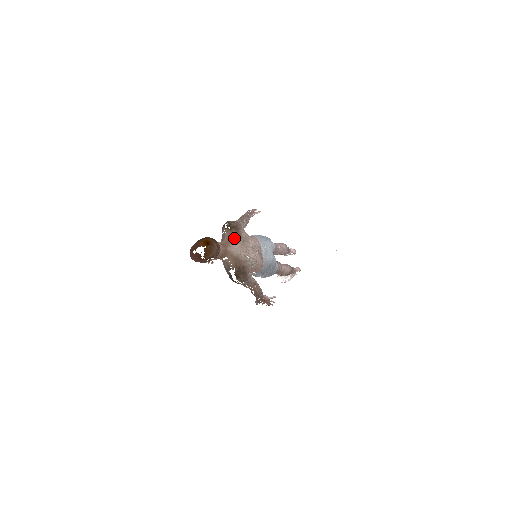
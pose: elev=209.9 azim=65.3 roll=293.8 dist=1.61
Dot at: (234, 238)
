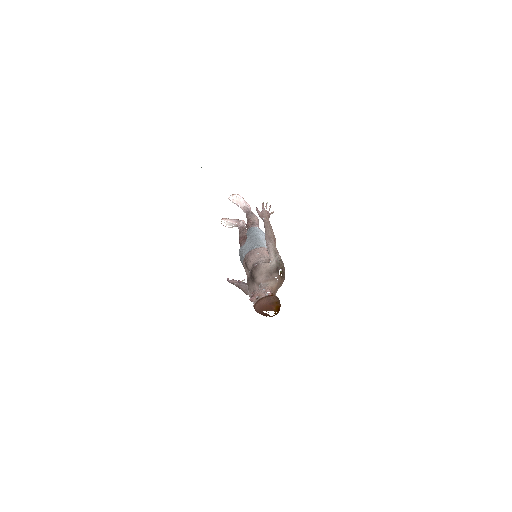
Dot at: (281, 285)
